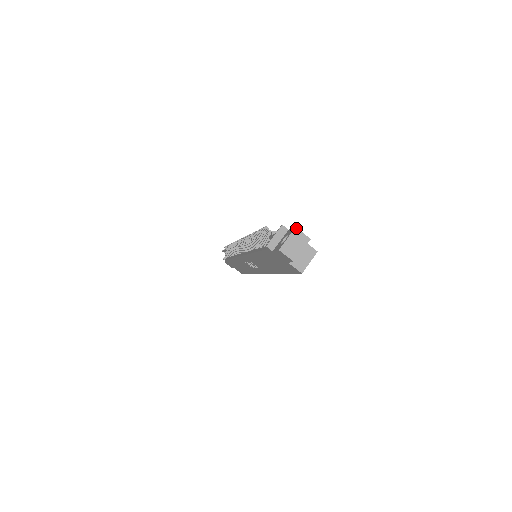
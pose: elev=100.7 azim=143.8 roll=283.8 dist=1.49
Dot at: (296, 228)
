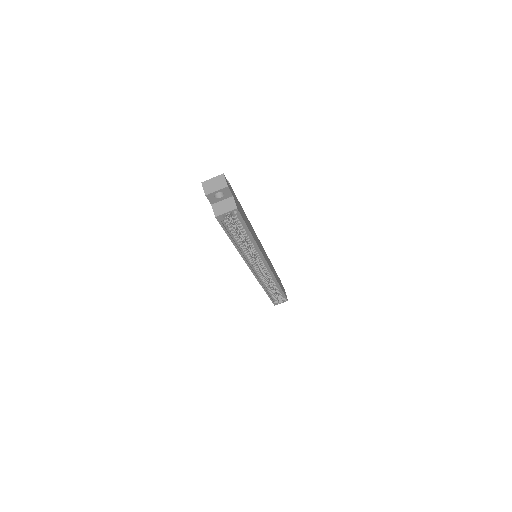
Dot at: (223, 174)
